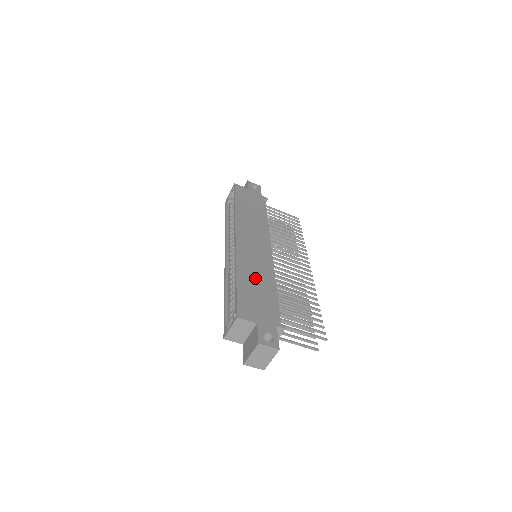
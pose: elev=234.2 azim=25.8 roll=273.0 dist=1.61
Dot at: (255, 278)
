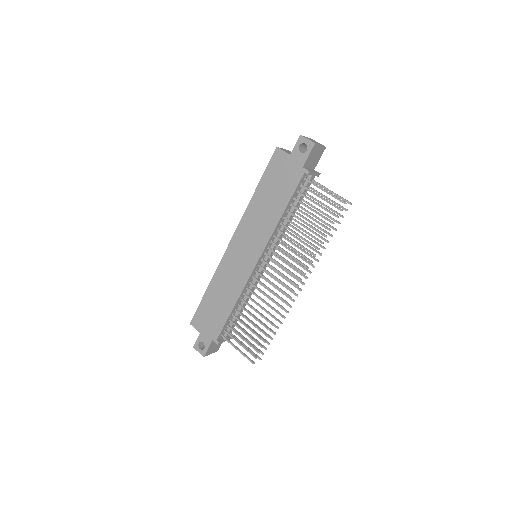
Dot at: (221, 294)
